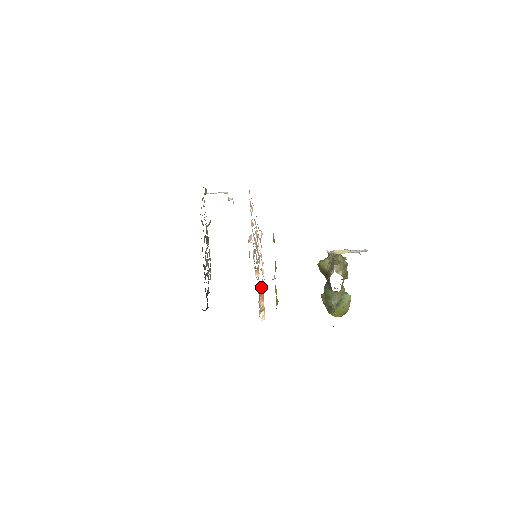
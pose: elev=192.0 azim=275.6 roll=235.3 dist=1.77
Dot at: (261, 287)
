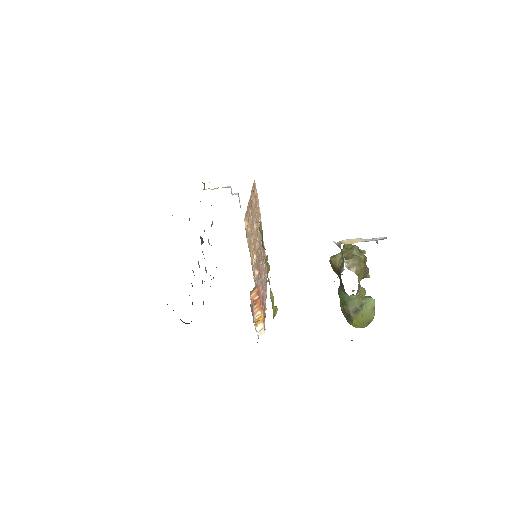
Dot at: (255, 292)
